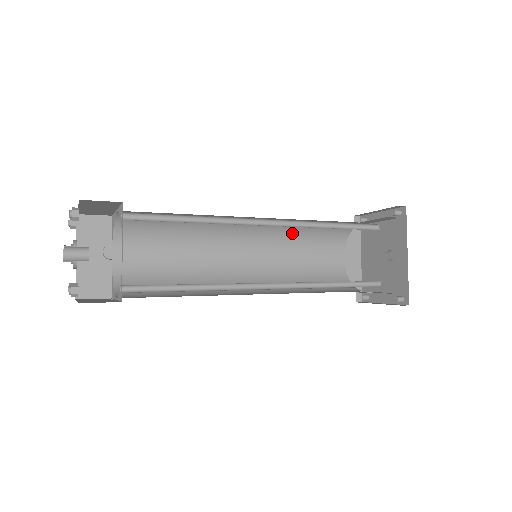
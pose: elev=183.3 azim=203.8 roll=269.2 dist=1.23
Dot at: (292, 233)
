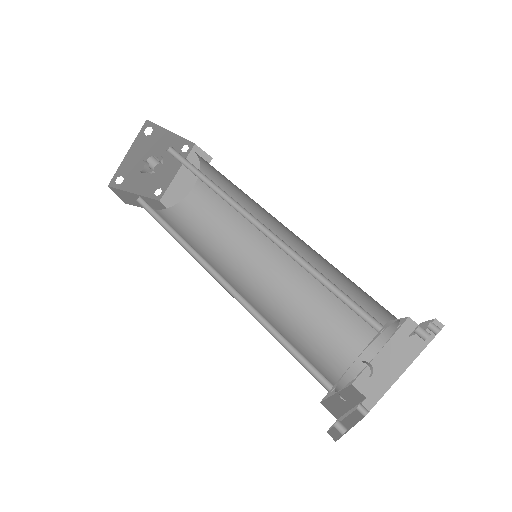
Dot at: (329, 272)
